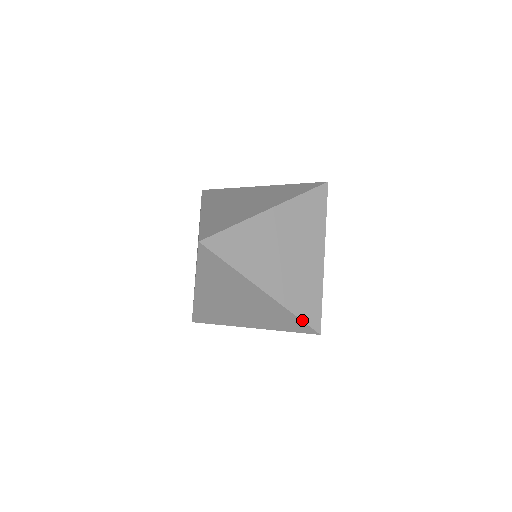
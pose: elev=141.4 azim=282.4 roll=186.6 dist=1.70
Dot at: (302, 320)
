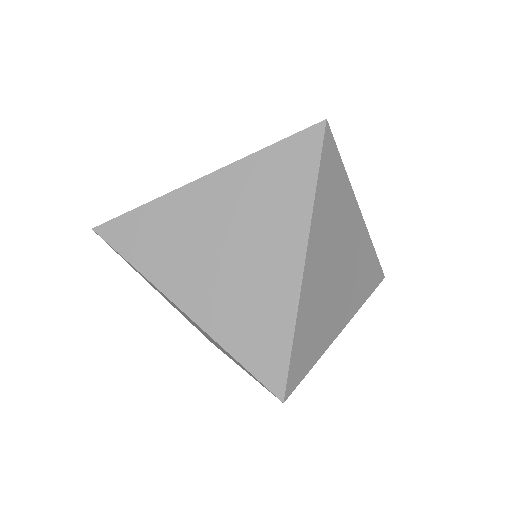
Dot at: (247, 369)
